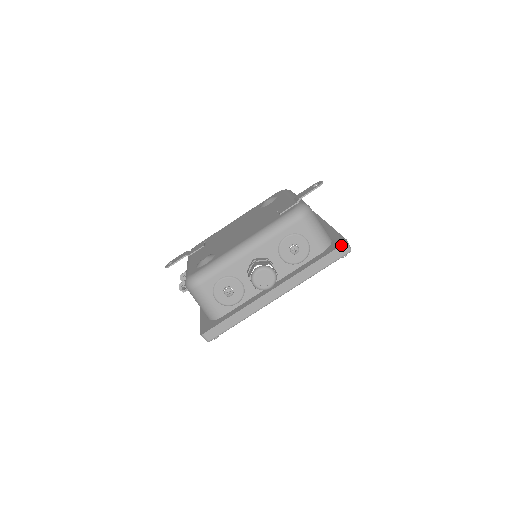
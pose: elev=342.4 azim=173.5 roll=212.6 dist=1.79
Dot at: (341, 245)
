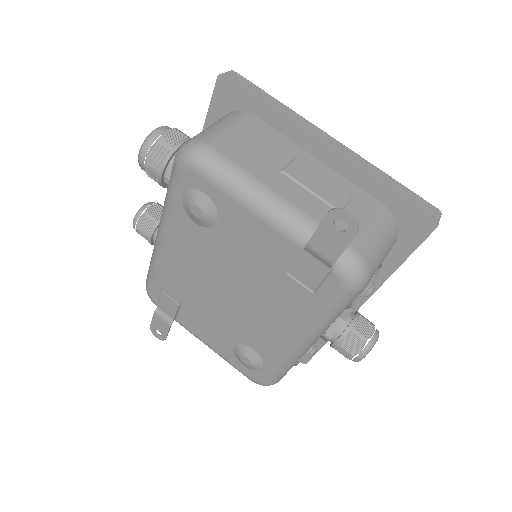
Dot at: occluded
